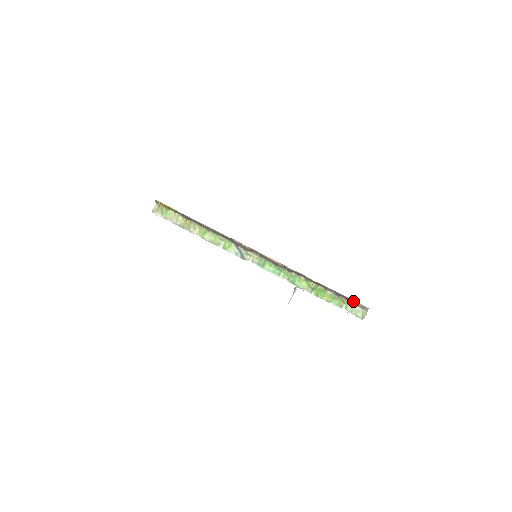
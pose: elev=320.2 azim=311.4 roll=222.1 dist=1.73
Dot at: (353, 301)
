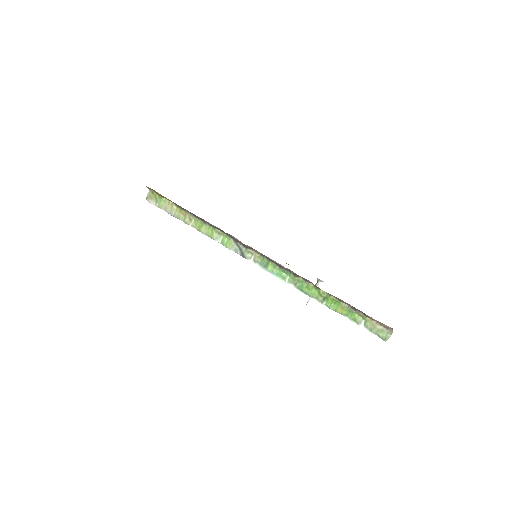
Dot at: occluded
